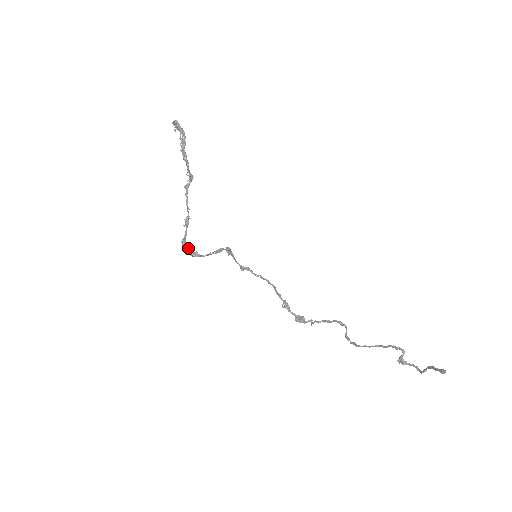
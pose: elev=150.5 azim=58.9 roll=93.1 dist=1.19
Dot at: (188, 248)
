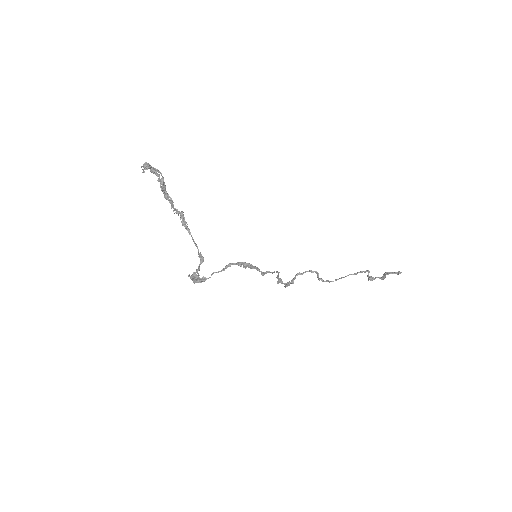
Dot at: (198, 278)
